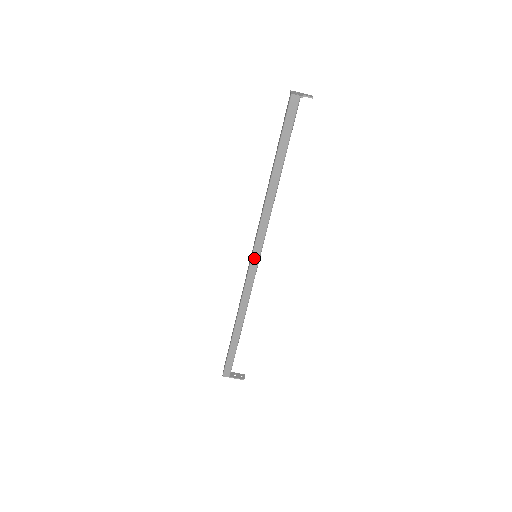
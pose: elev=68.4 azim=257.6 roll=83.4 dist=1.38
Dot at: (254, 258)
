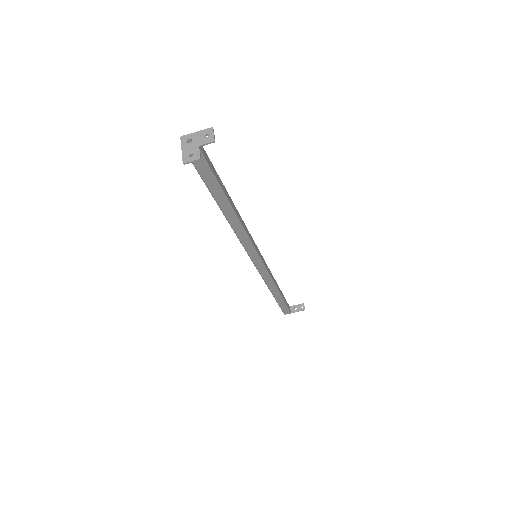
Dot at: (255, 261)
